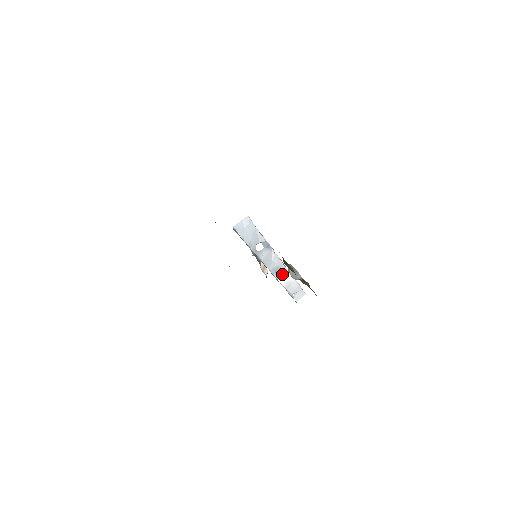
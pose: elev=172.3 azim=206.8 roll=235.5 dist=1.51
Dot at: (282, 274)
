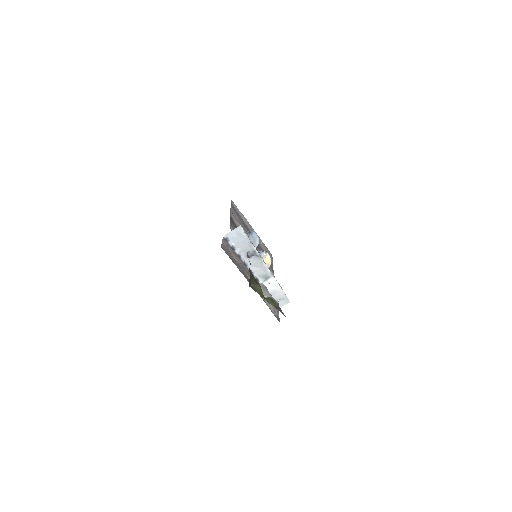
Dot at: (268, 281)
